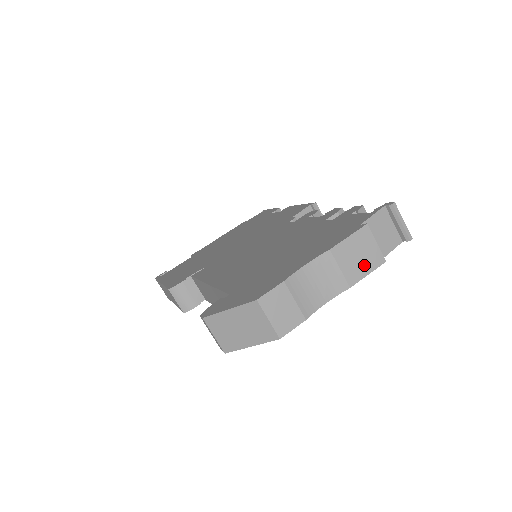
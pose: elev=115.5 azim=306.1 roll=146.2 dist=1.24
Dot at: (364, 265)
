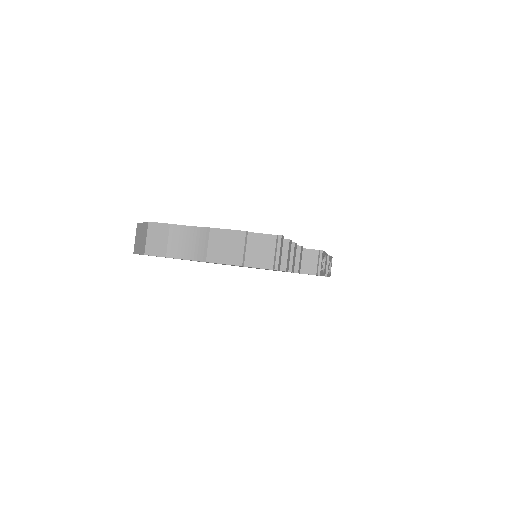
Dot at: (225, 256)
